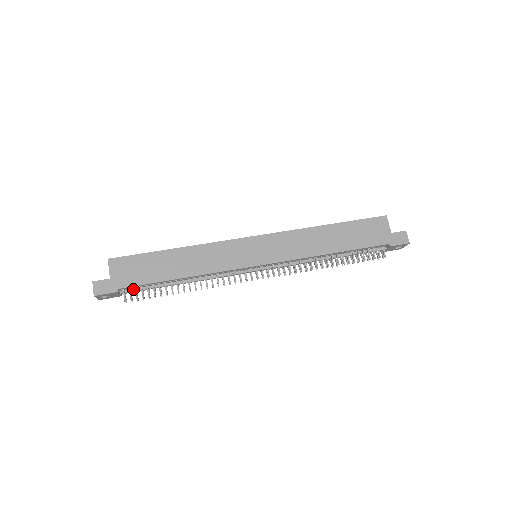
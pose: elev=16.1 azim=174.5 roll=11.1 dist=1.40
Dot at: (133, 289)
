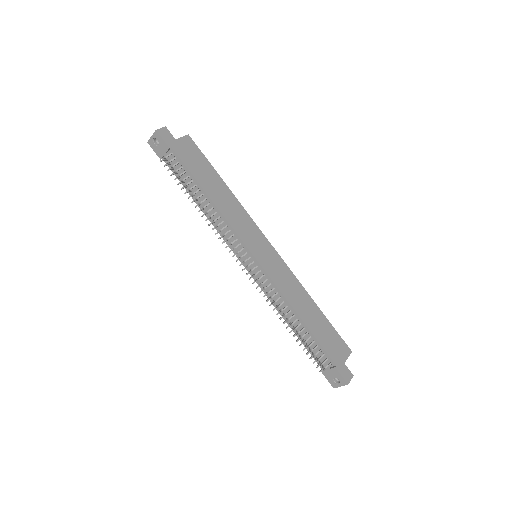
Dot at: (175, 162)
